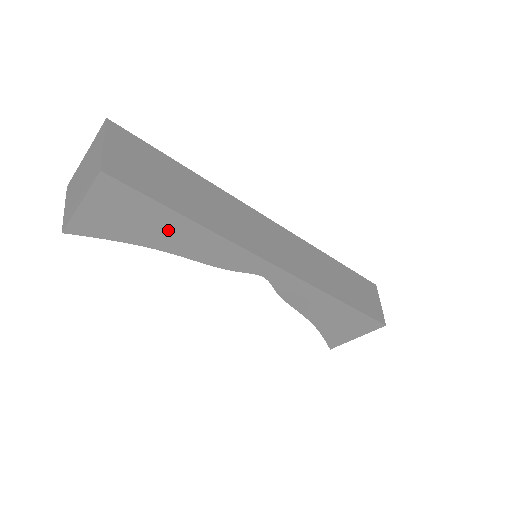
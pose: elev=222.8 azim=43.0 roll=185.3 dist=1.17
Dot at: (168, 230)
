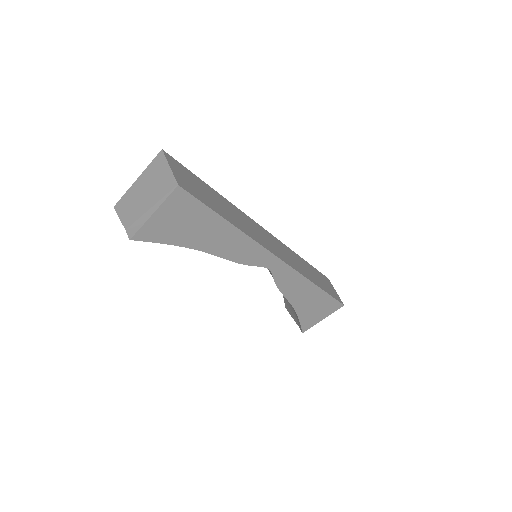
Dot at: (211, 232)
